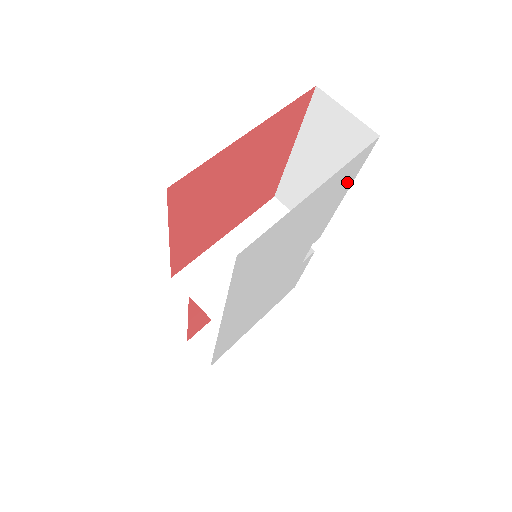
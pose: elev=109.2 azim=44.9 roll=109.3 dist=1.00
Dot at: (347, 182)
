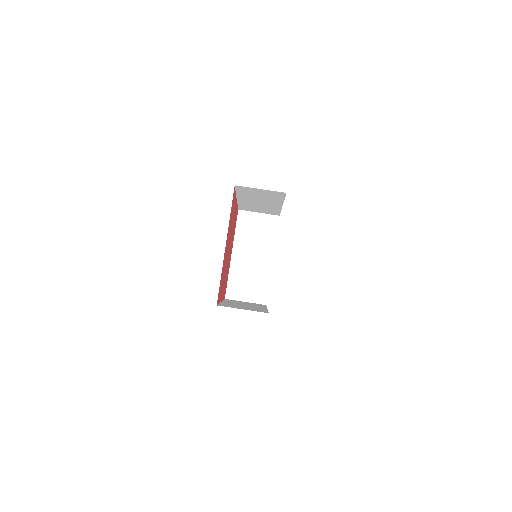
Dot at: occluded
